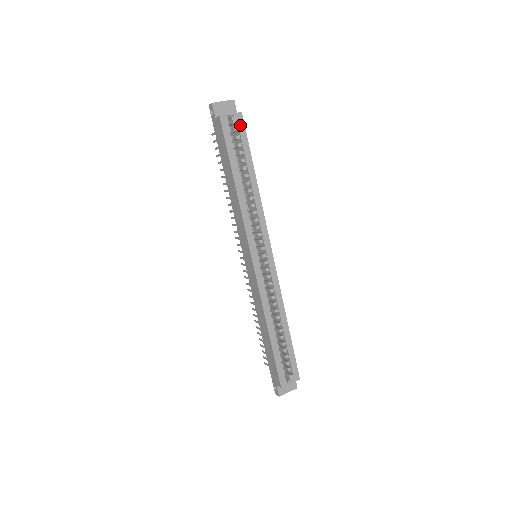
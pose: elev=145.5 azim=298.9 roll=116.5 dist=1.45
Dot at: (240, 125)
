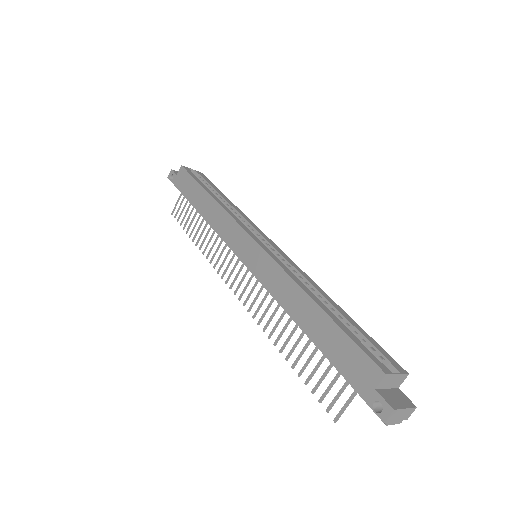
Dot at: (202, 176)
